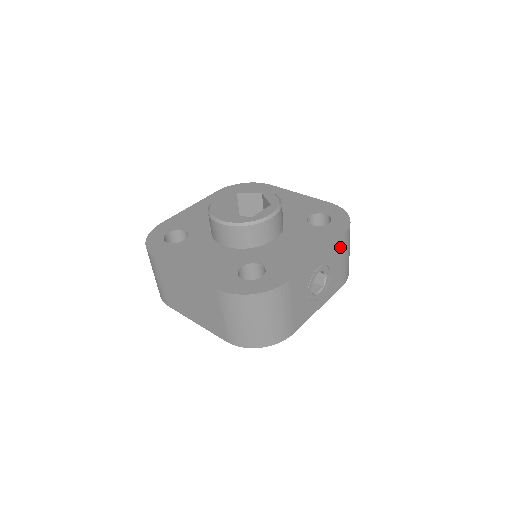
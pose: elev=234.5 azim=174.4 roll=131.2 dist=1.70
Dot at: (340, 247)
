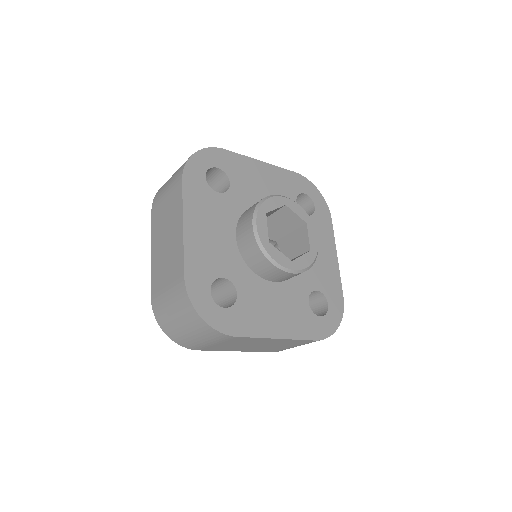
Dot at: occluded
